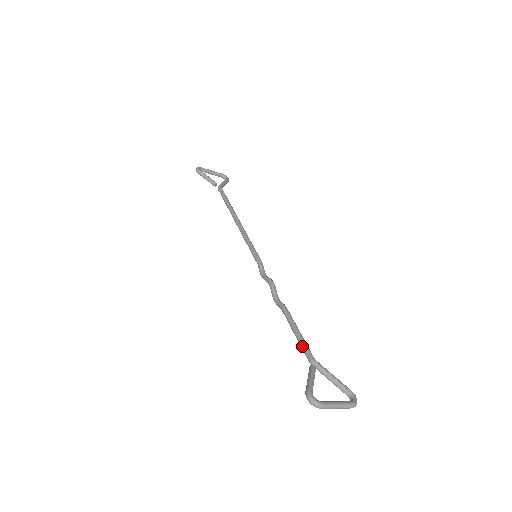
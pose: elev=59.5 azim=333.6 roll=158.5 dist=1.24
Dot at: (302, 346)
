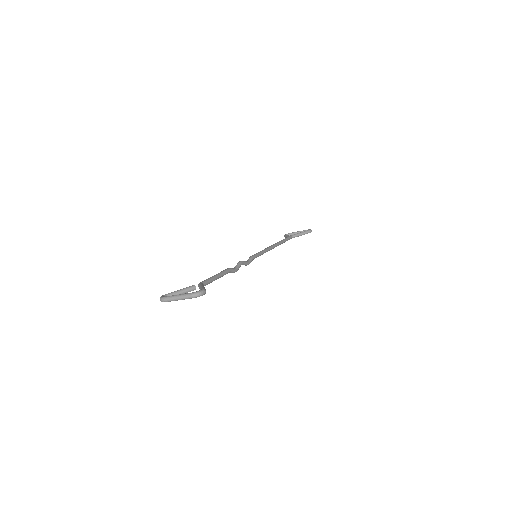
Dot at: occluded
